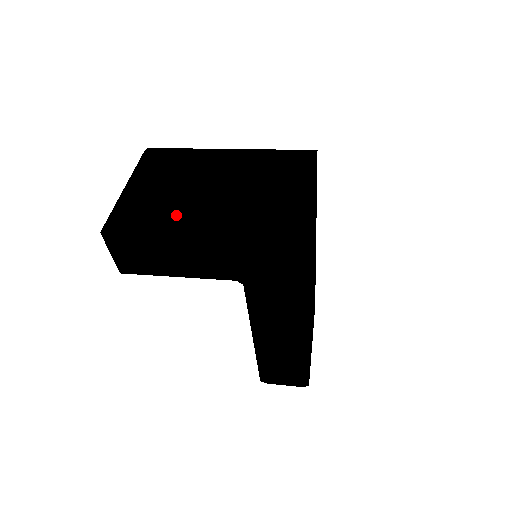
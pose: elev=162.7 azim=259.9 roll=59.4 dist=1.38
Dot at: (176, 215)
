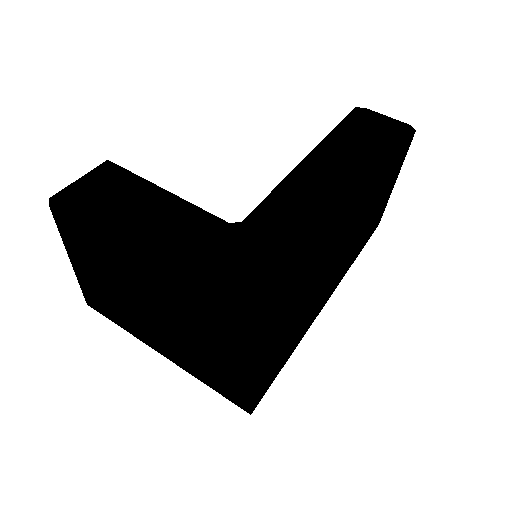
Dot at: (134, 326)
